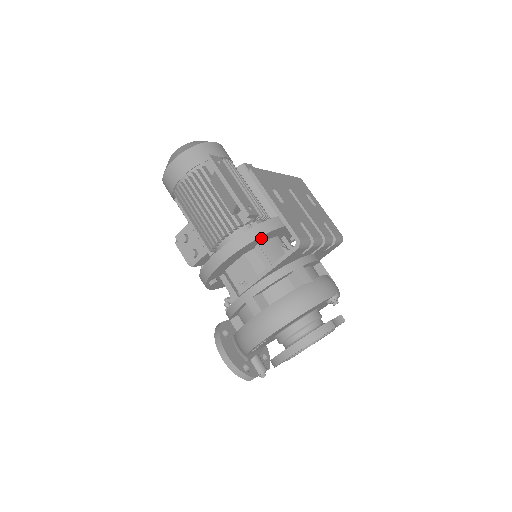
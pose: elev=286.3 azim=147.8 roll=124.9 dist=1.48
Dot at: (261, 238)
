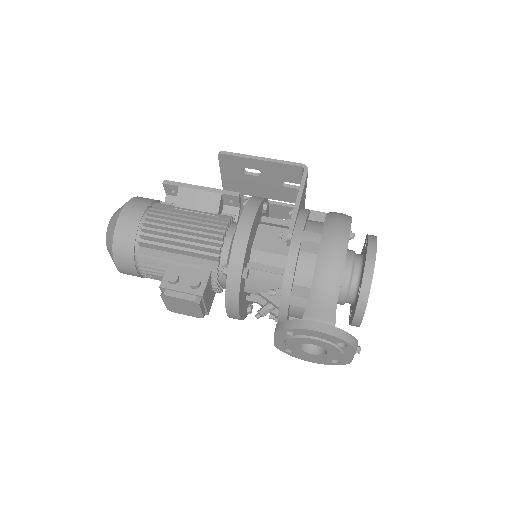
Dot at: (264, 203)
